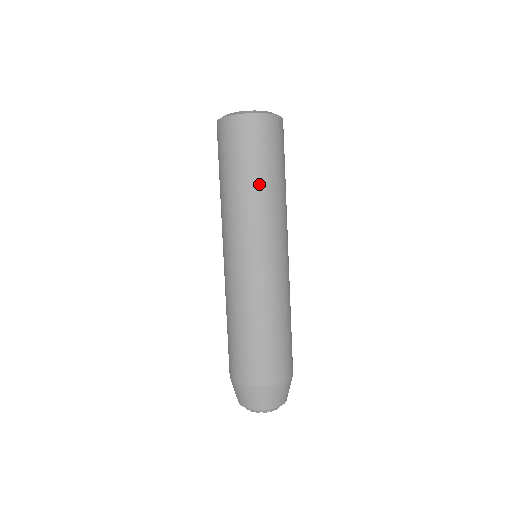
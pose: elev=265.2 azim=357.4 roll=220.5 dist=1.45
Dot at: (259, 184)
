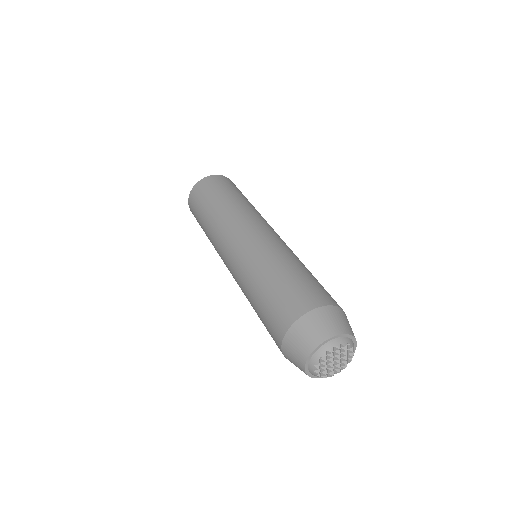
Dot at: (251, 204)
